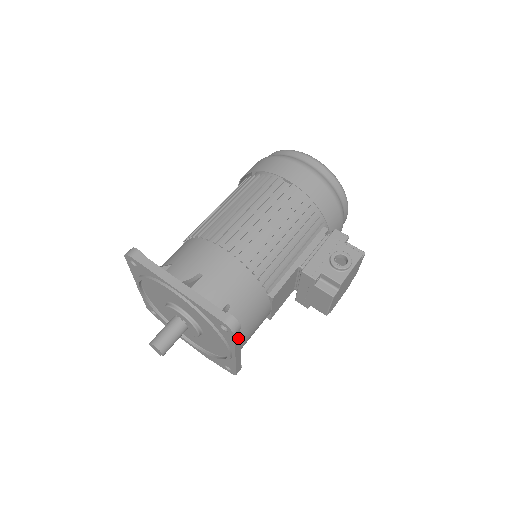
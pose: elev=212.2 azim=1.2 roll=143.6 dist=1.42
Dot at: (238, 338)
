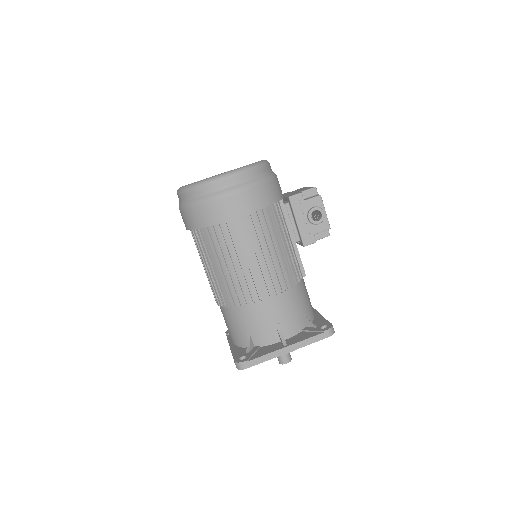
Dot at: occluded
